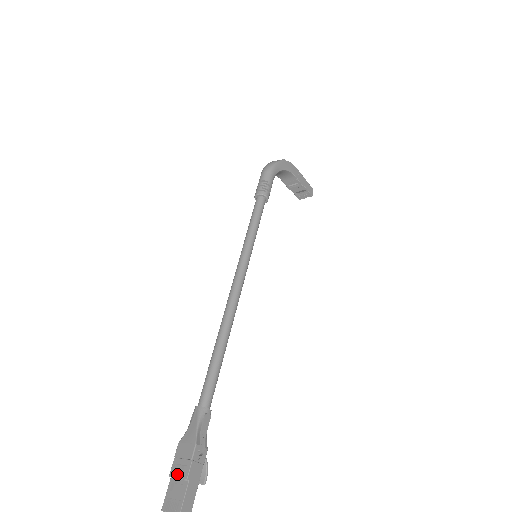
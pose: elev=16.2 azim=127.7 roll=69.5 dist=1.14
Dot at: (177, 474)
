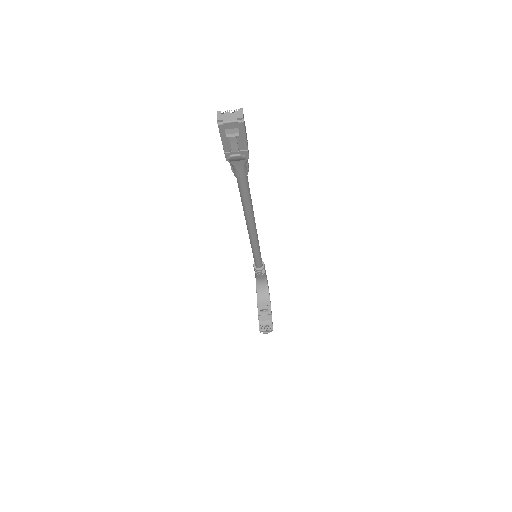
Dot at: occluded
